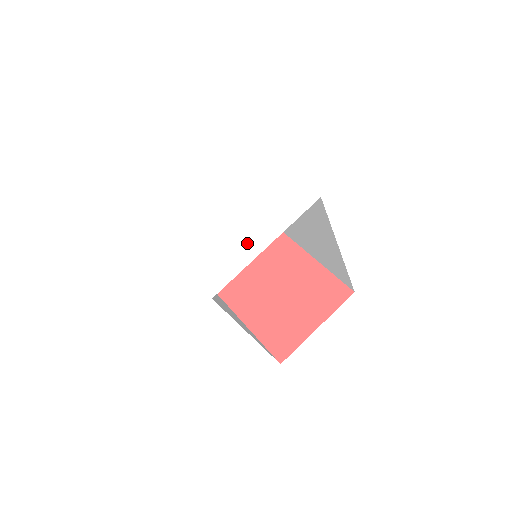
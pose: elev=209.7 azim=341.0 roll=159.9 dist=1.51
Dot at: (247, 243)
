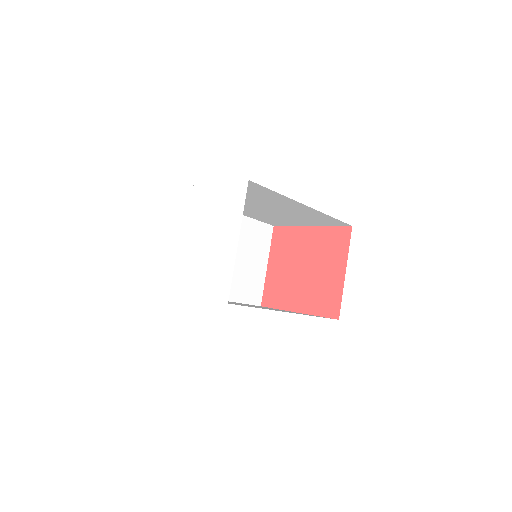
Dot at: (225, 249)
